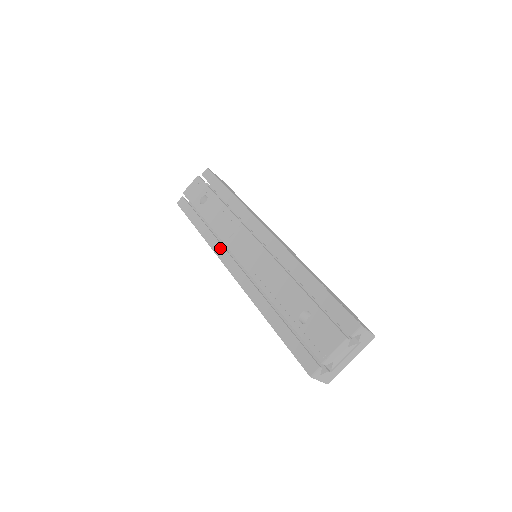
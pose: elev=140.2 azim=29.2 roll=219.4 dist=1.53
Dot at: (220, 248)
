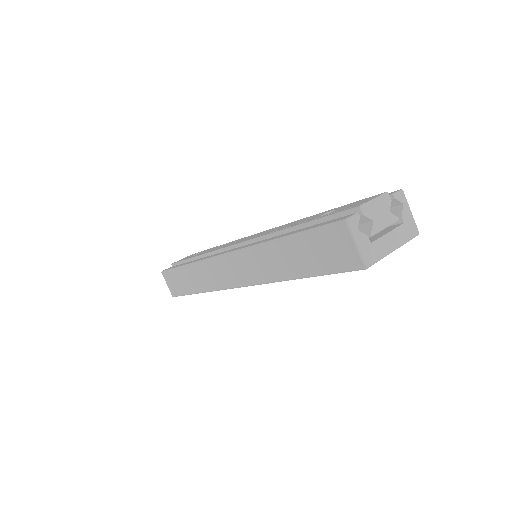
Dot at: (213, 255)
